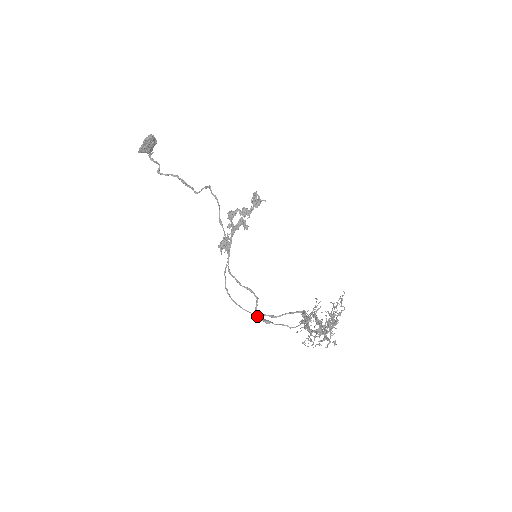
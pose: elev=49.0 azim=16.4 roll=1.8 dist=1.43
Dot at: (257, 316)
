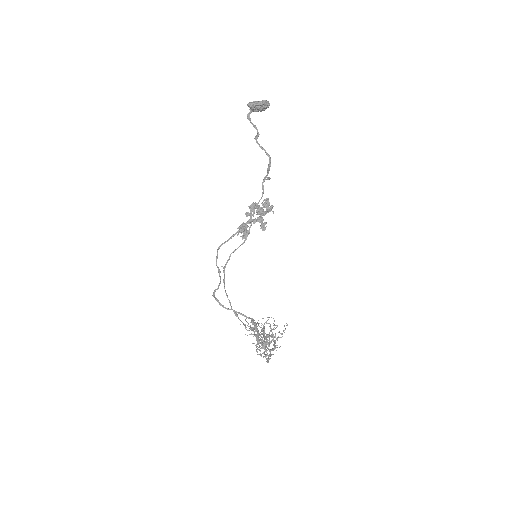
Dot at: occluded
